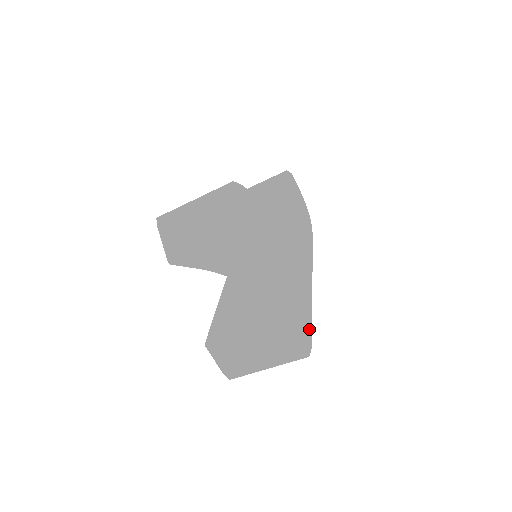
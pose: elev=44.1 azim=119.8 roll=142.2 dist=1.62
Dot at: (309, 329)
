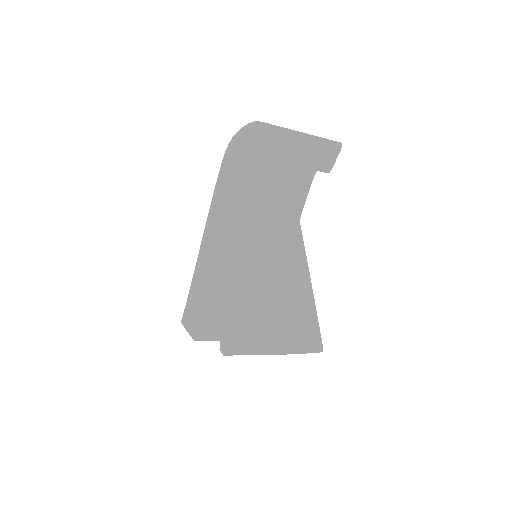
Dot at: occluded
